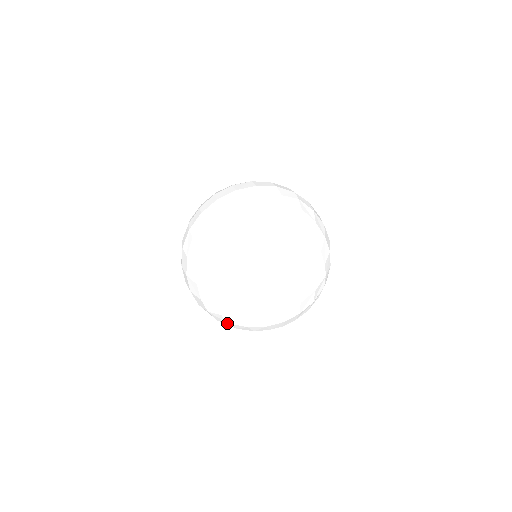
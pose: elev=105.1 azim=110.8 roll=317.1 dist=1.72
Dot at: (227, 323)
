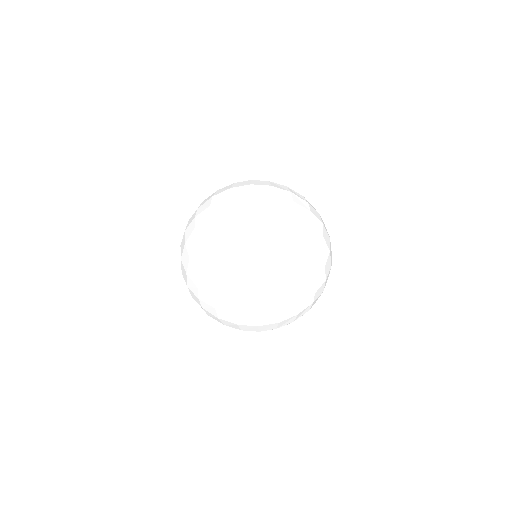
Dot at: occluded
